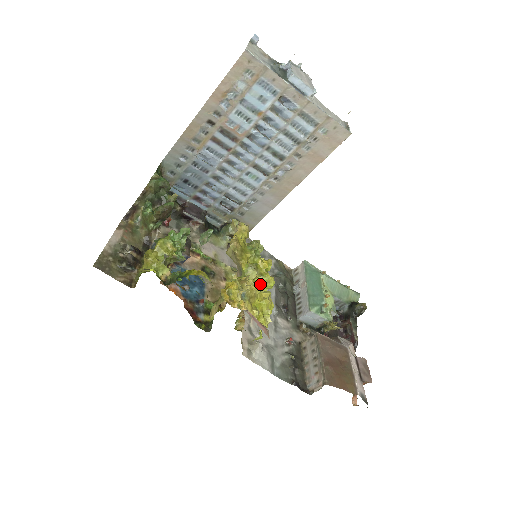
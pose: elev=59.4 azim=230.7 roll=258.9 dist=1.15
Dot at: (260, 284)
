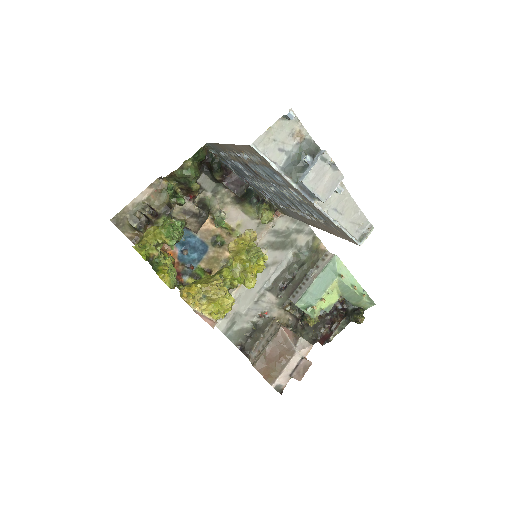
Dot at: (224, 294)
